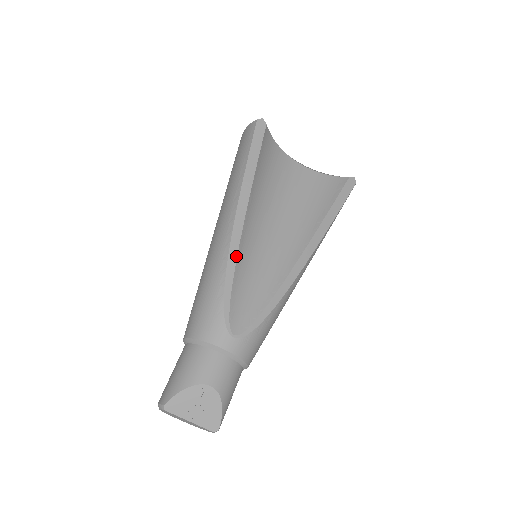
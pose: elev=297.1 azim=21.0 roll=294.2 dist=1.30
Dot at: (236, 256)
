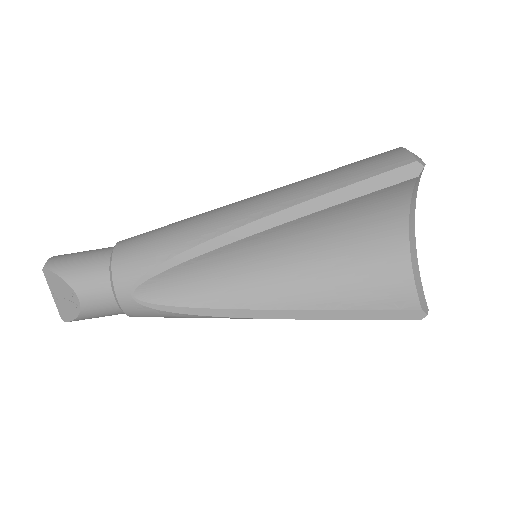
Dot at: (213, 249)
